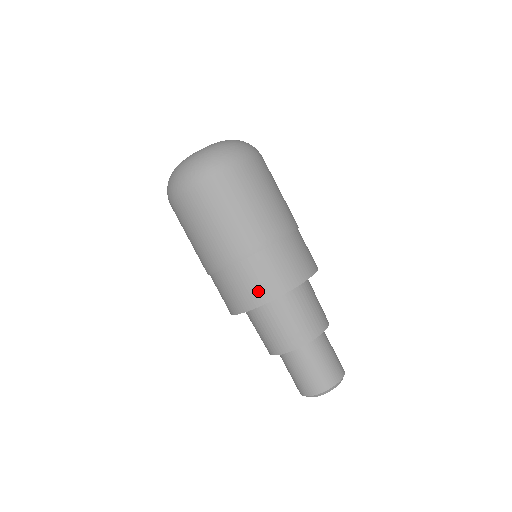
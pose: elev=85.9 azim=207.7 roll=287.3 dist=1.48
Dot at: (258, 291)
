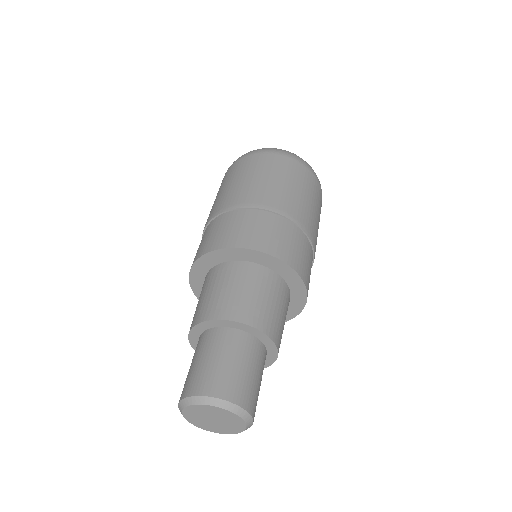
Dot at: occluded
